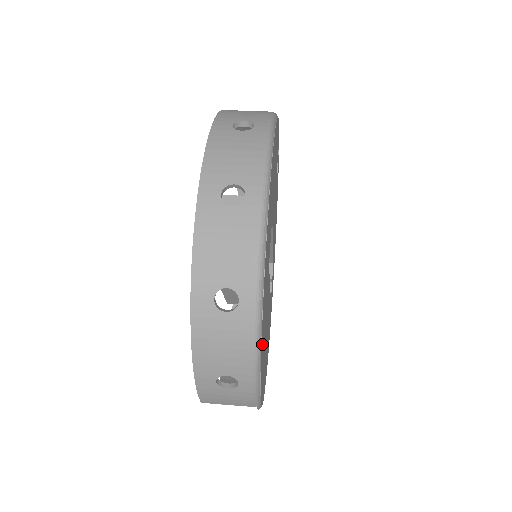
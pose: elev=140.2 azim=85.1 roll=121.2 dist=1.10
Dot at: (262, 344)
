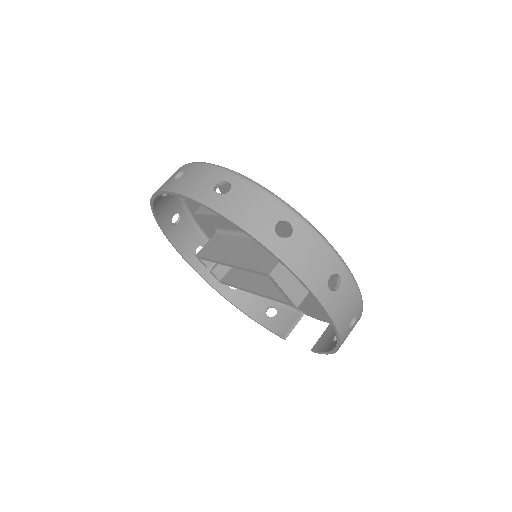
Dot at: occluded
